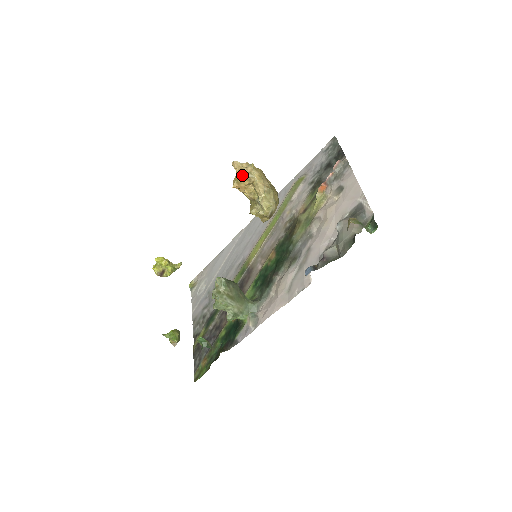
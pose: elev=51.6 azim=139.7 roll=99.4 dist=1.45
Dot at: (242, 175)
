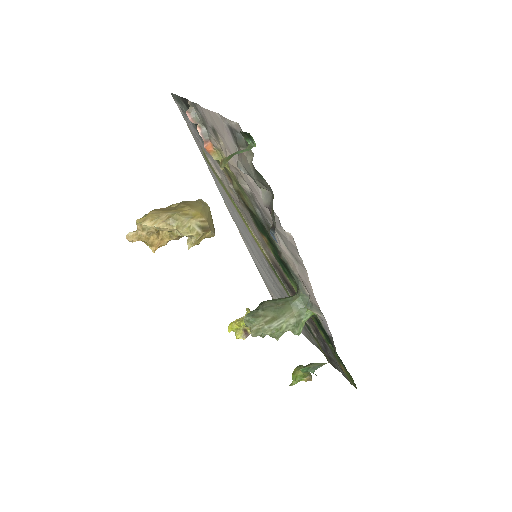
Dot at: (143, 238)
